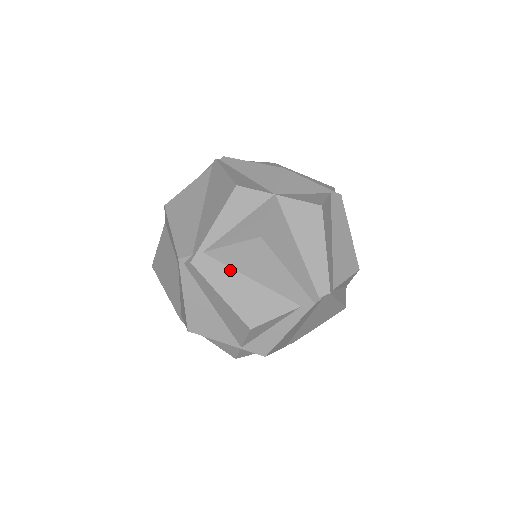
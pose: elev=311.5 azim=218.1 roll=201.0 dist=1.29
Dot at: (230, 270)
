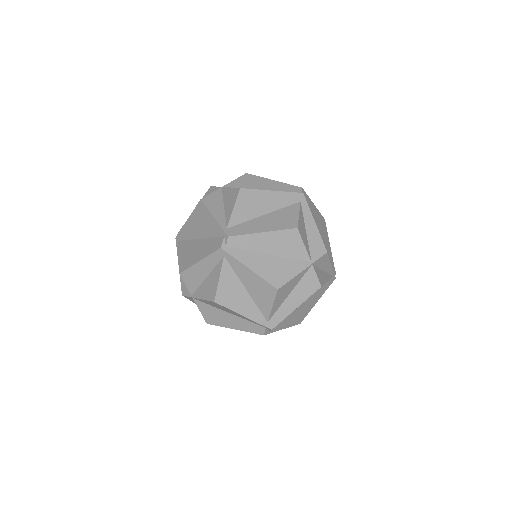
Dot at: (250, 222)
